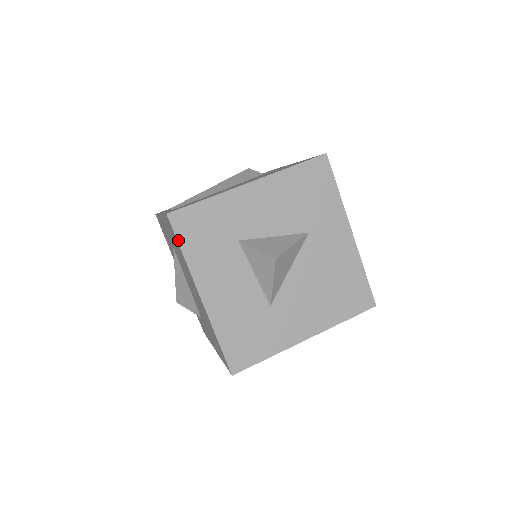
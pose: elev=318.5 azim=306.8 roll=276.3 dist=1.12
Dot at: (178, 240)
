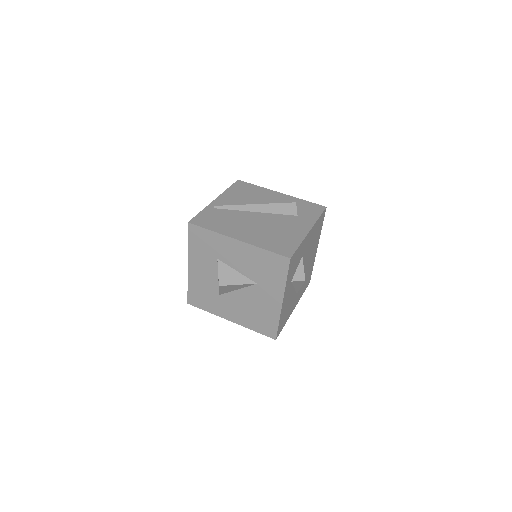
Dot at: (188, 237)
